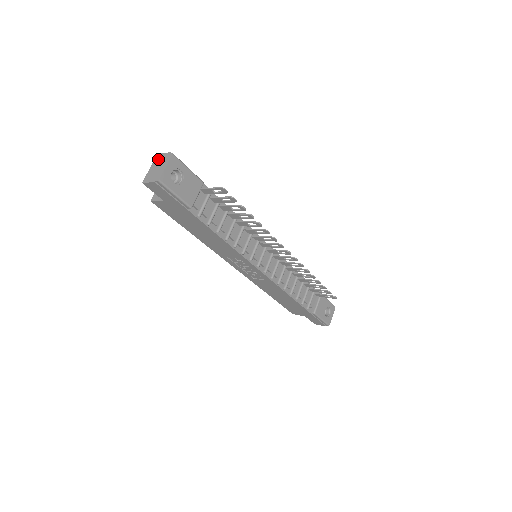
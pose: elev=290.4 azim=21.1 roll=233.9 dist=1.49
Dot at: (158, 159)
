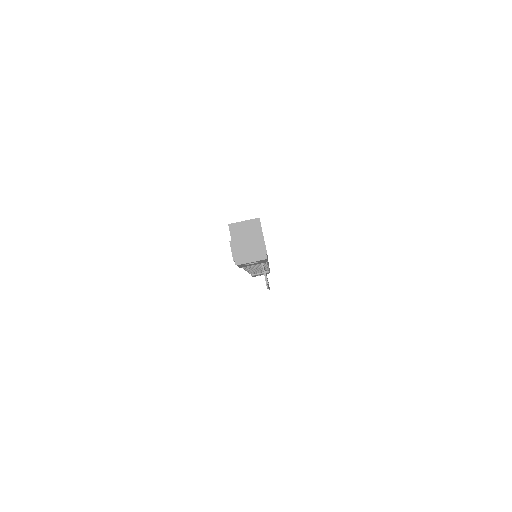
Dot at: (258, 242)
